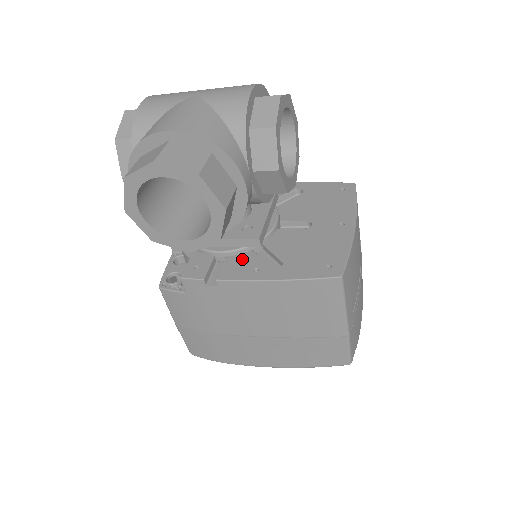
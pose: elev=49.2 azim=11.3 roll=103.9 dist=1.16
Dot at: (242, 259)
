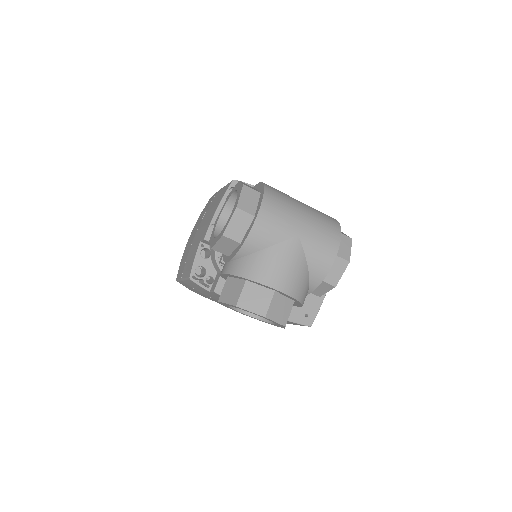
Dot at: occluded
